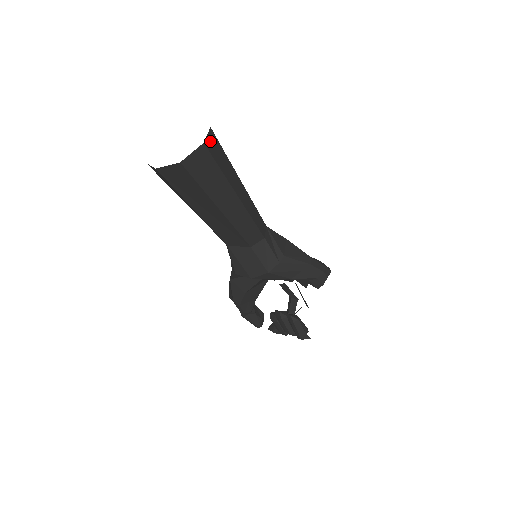
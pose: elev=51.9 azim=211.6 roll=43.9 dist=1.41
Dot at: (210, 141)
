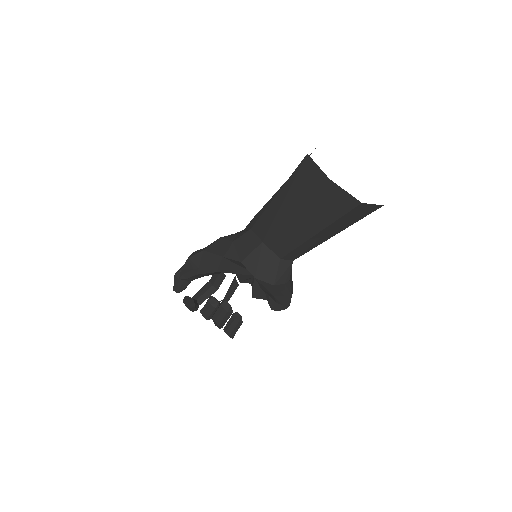
Dot at: occluded
